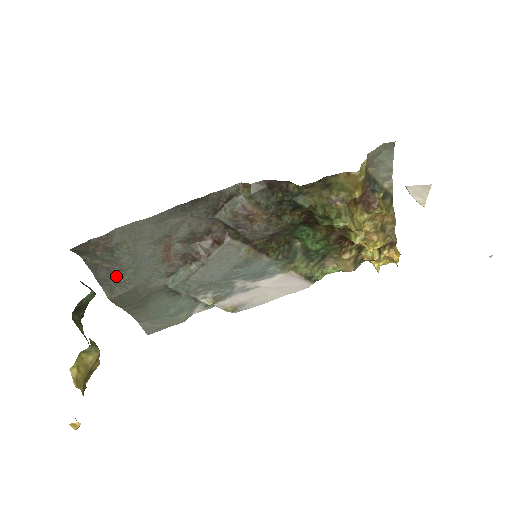
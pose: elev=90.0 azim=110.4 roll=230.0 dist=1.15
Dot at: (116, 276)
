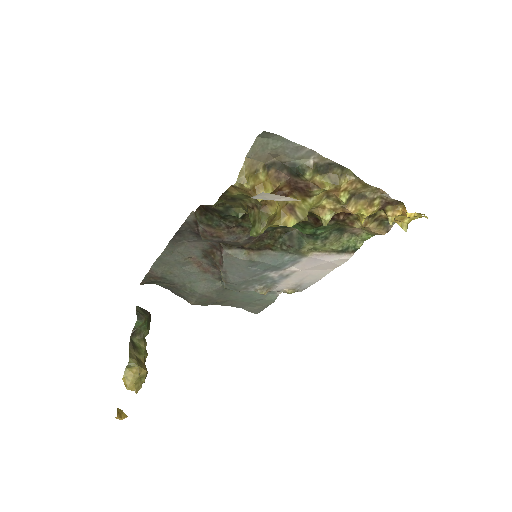
Dot at: (182, 290)
